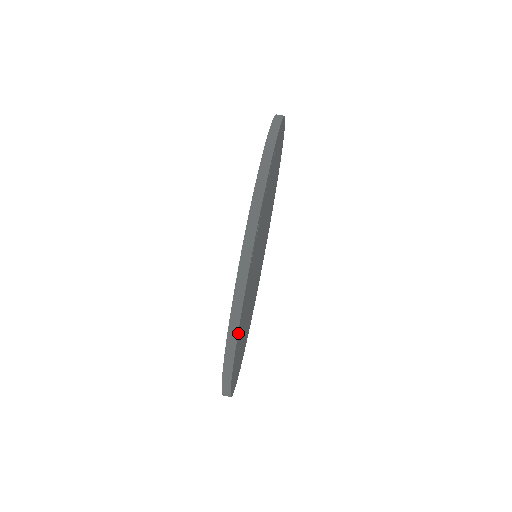
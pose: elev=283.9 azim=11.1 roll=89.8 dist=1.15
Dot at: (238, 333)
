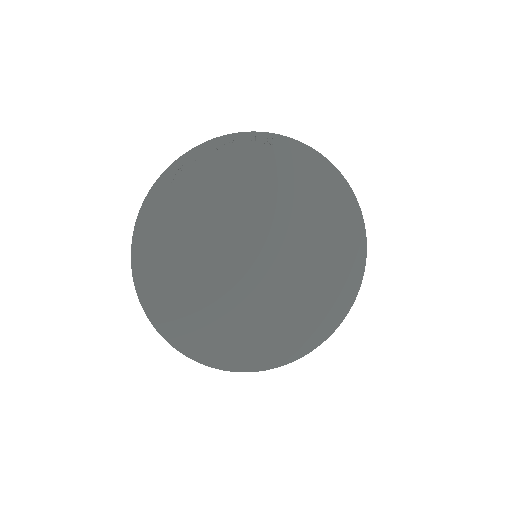
Dot at: (150, 198)
